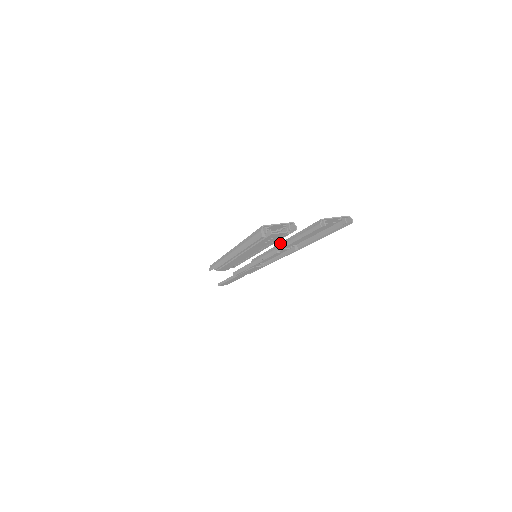
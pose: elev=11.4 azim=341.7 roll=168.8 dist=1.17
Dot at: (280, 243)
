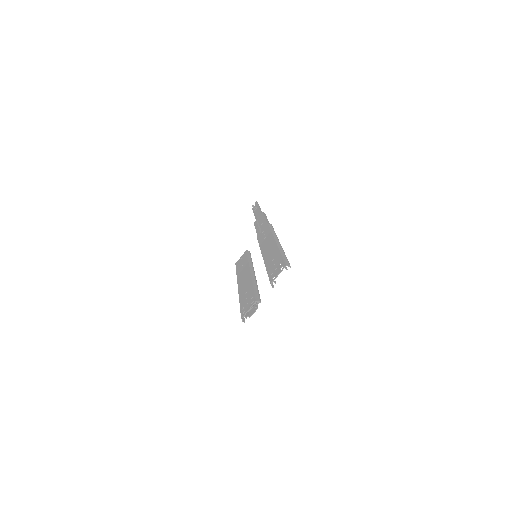
Dot at: occluded
